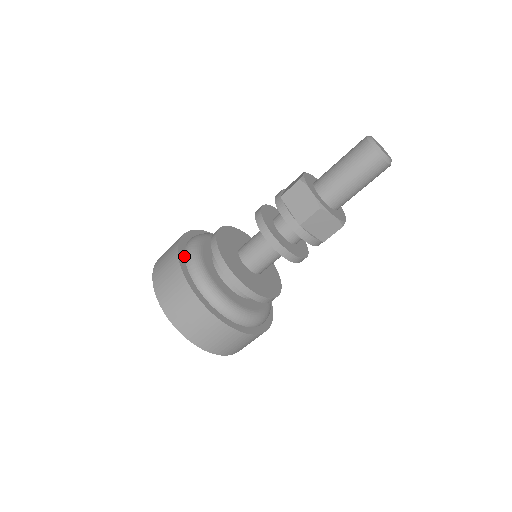
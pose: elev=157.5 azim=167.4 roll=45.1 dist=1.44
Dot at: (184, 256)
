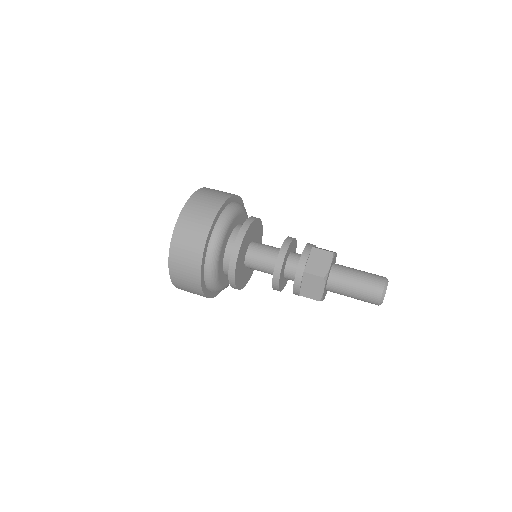
Dot at: (227, 205)
